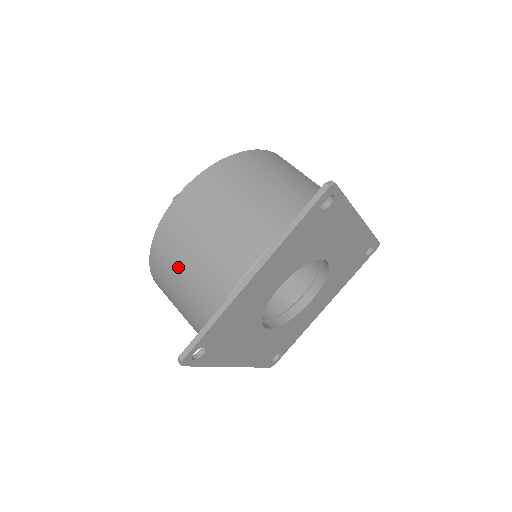
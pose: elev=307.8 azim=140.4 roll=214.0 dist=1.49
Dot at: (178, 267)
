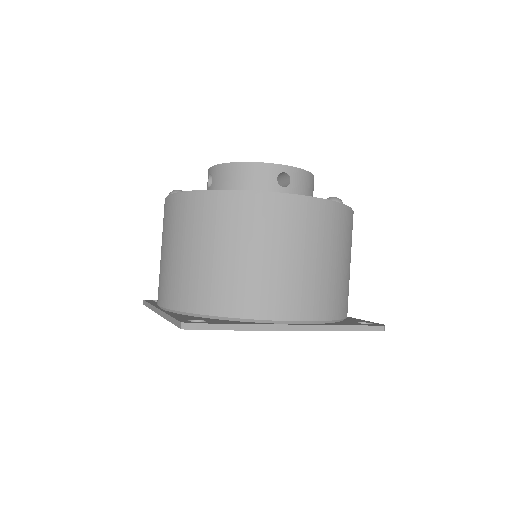
Dot at: occluded
